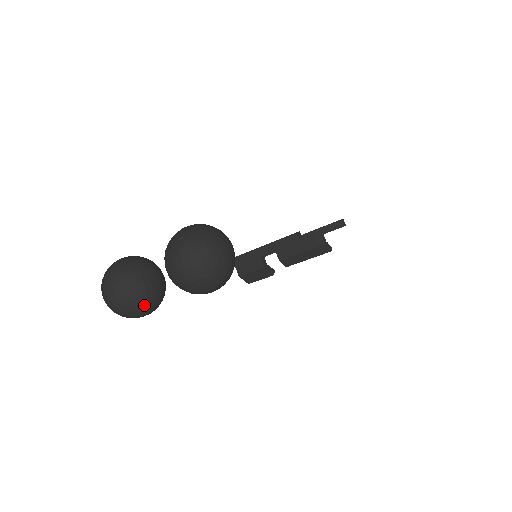
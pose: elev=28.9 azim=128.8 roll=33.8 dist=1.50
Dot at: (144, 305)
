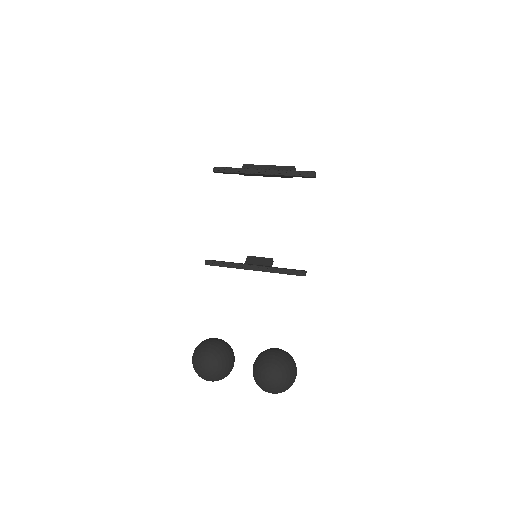
Dot at: occluded
